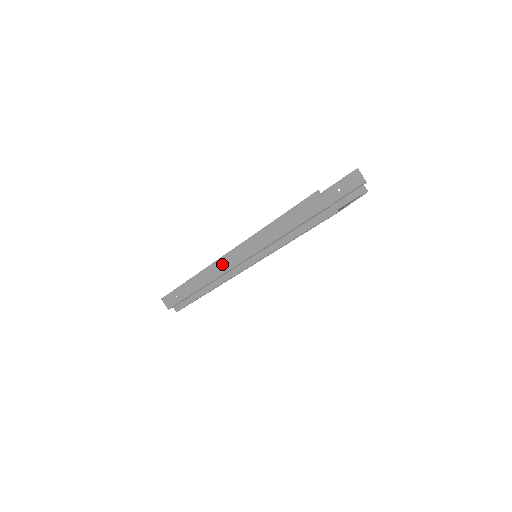
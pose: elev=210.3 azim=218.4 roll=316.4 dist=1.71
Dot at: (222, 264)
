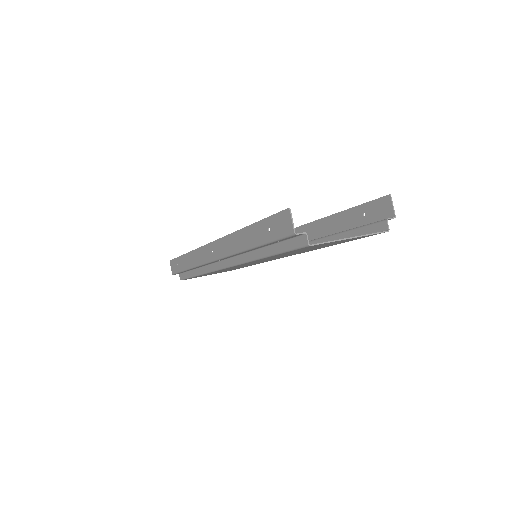
Dot at: (208, 251)
